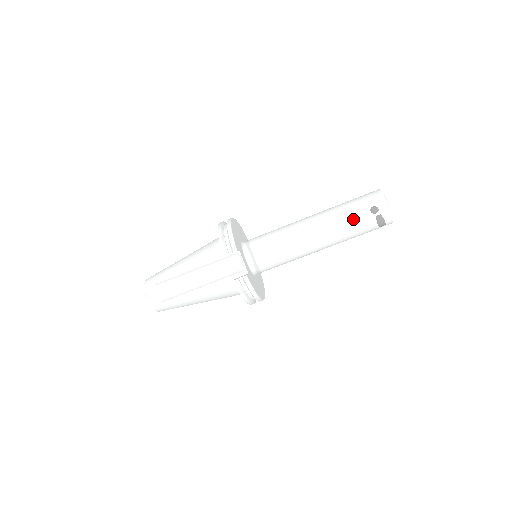
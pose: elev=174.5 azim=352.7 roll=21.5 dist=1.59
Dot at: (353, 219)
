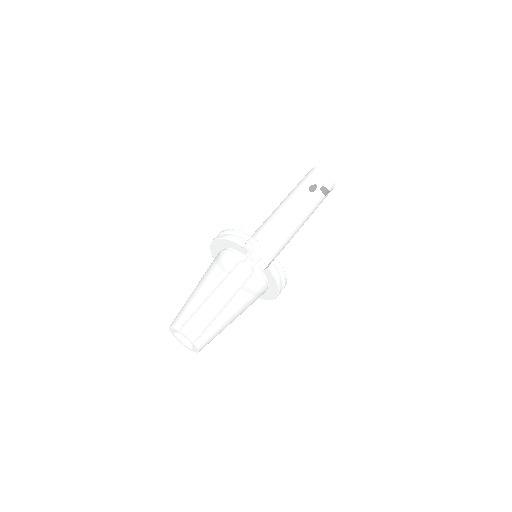
Dot at: (314, 190)
